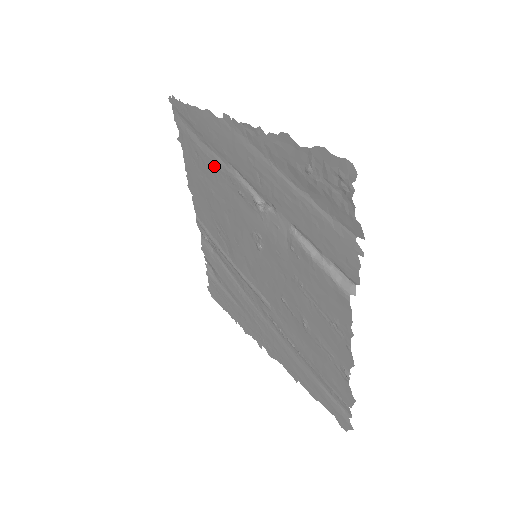
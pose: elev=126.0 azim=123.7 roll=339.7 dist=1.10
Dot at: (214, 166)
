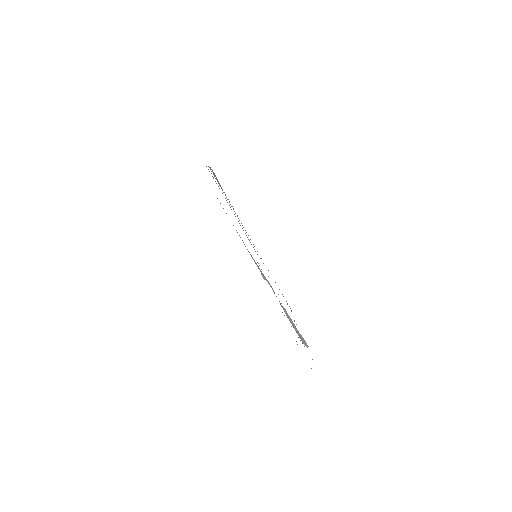
Dot at: occluded
